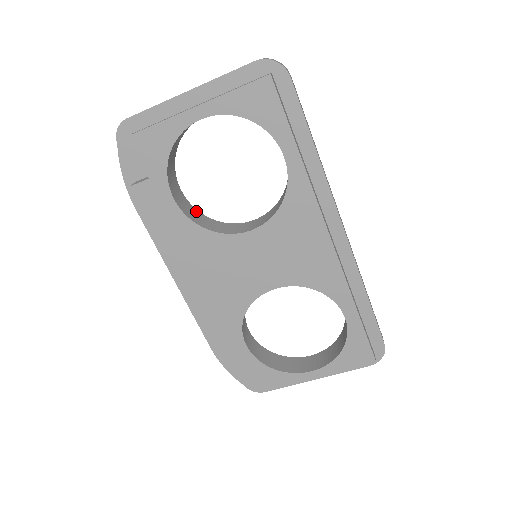
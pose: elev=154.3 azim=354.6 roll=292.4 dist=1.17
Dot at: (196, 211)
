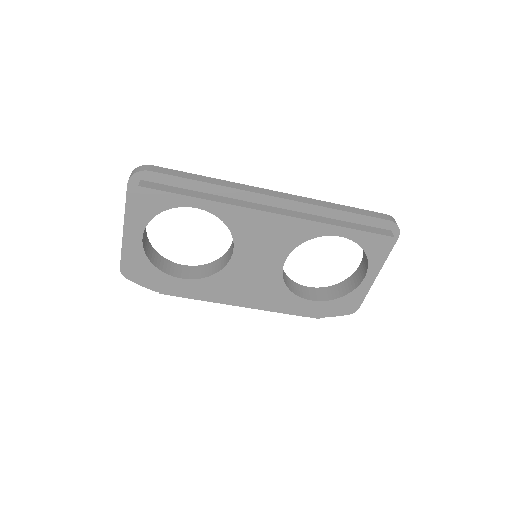
Dot at: (202, 267)
